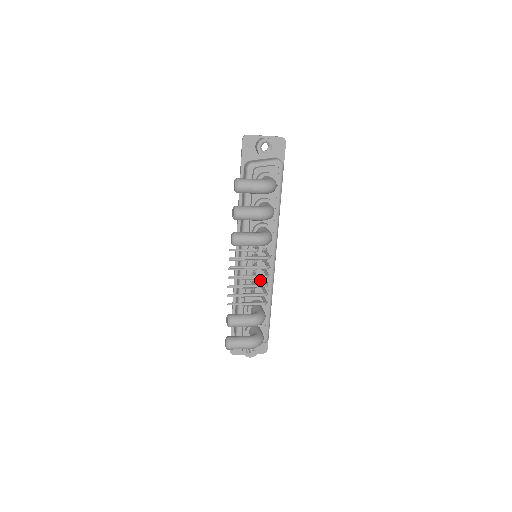
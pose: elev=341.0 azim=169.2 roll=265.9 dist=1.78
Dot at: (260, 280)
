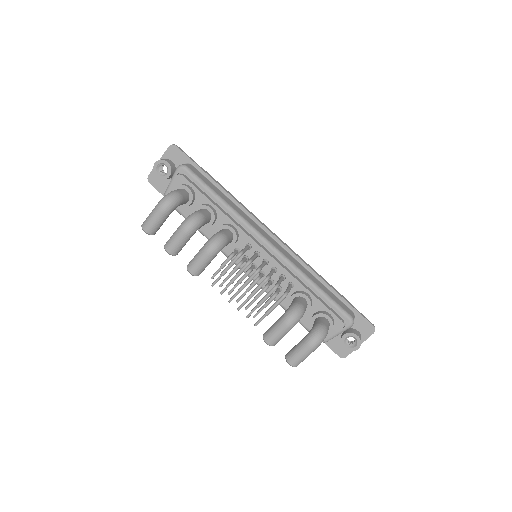
Dot at: (275, 274)
